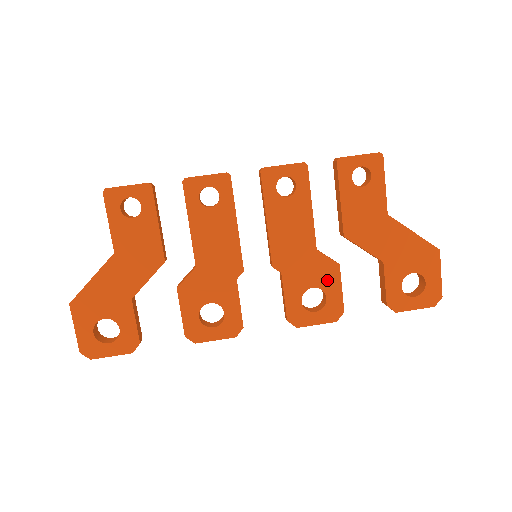
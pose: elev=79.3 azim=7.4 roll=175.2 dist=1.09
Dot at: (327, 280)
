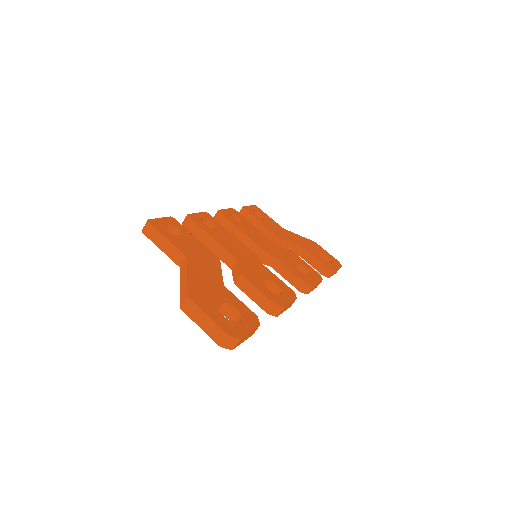
Dot at: (297, 259)
